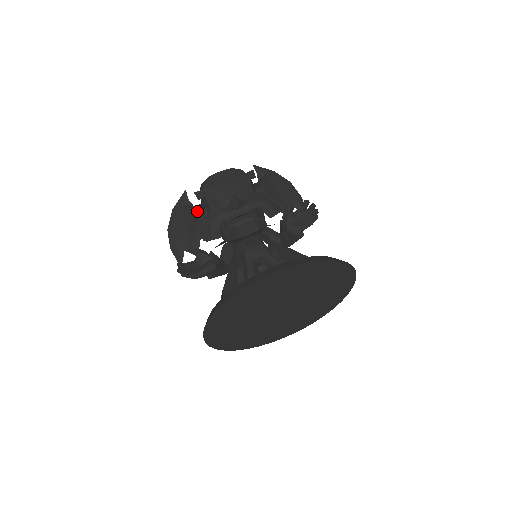
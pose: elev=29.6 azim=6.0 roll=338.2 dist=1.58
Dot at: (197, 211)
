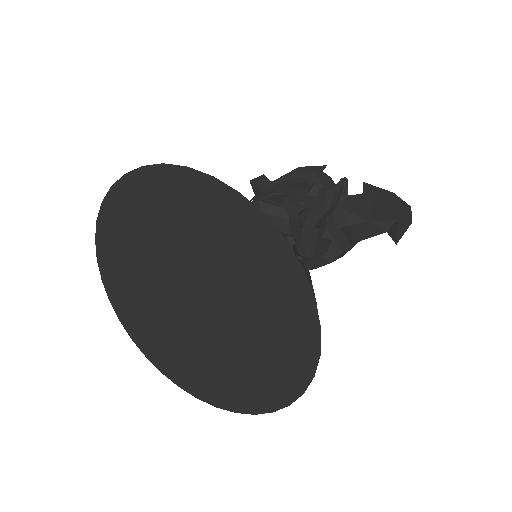
Dot at: occluded
